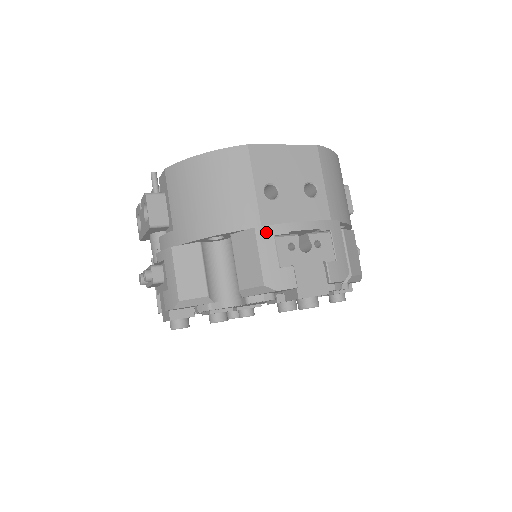
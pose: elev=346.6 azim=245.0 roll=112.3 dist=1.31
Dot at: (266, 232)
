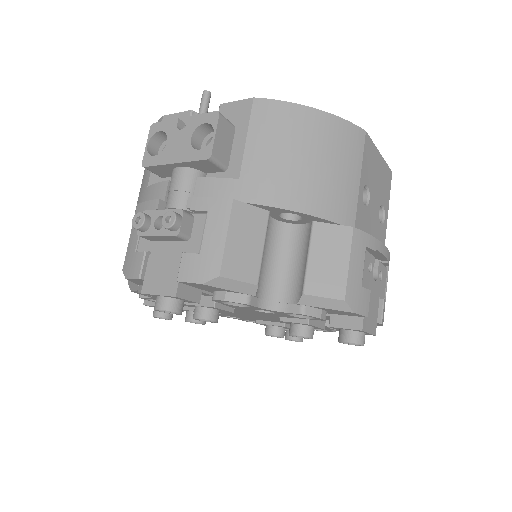
Dot at: (361, 238)
